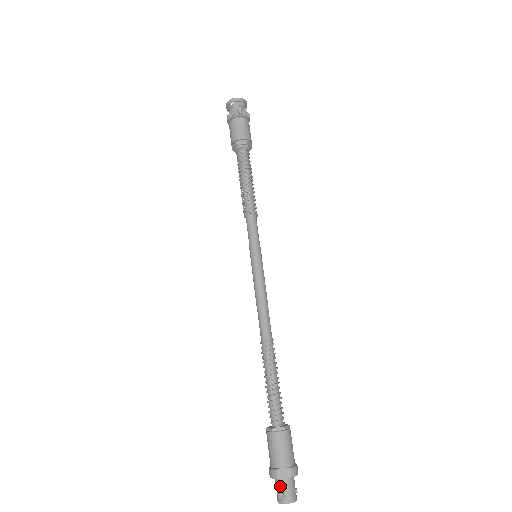
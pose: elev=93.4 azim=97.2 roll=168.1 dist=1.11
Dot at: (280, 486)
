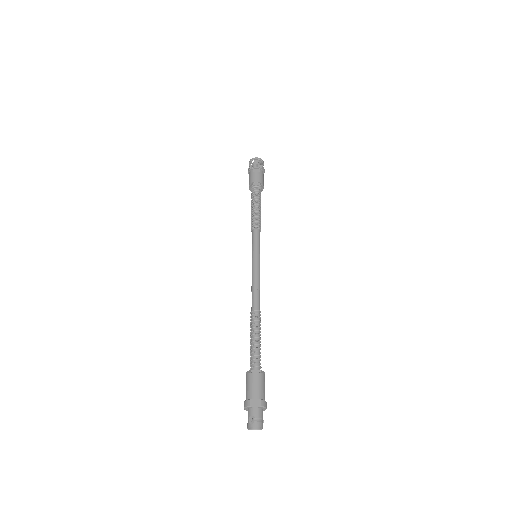
Dot at: (251, 413)
